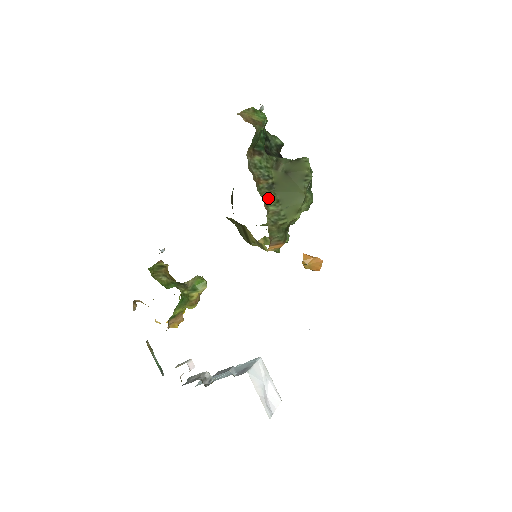
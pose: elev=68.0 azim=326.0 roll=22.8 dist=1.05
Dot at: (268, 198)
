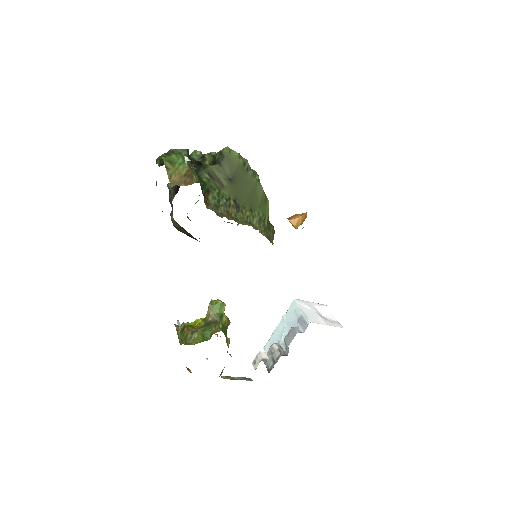
Dot at: (246, 218)
